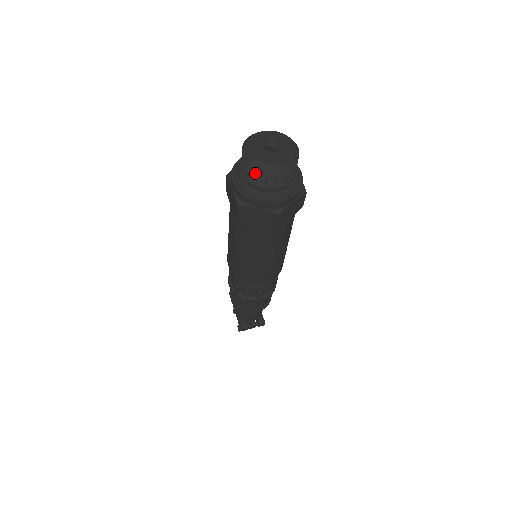
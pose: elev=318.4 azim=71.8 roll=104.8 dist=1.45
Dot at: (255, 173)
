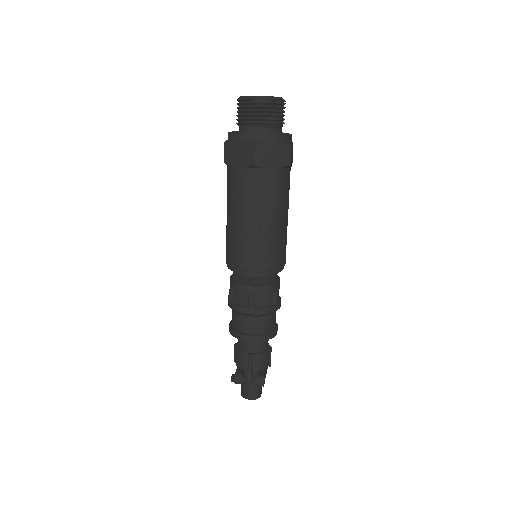
Dot at: (241, 110)
